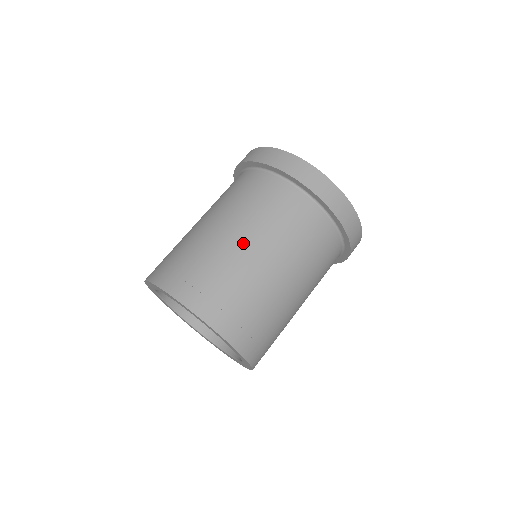
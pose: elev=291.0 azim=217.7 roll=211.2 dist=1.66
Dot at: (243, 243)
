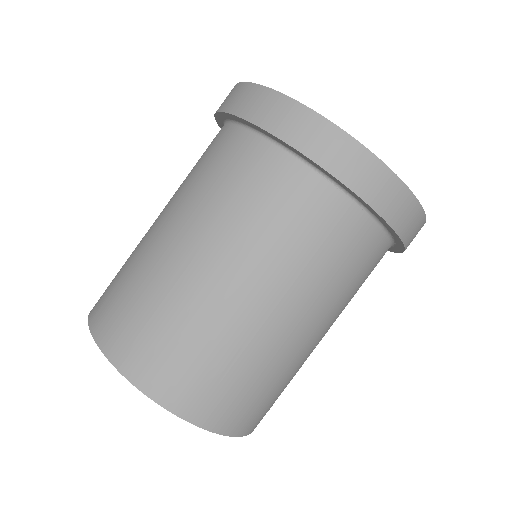
Dot at: (260, 306)
